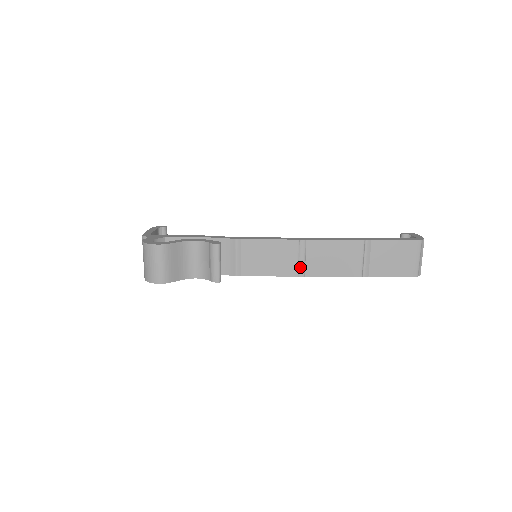
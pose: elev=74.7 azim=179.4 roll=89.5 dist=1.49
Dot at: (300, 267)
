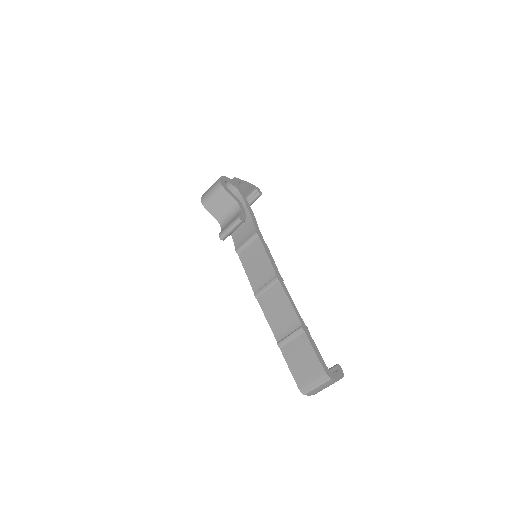
Dot at: (260, 290)
